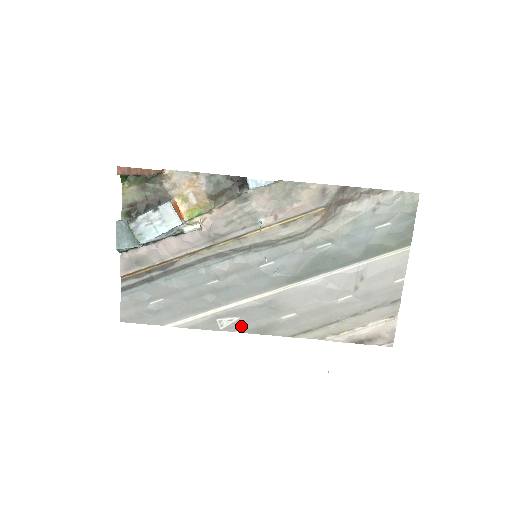
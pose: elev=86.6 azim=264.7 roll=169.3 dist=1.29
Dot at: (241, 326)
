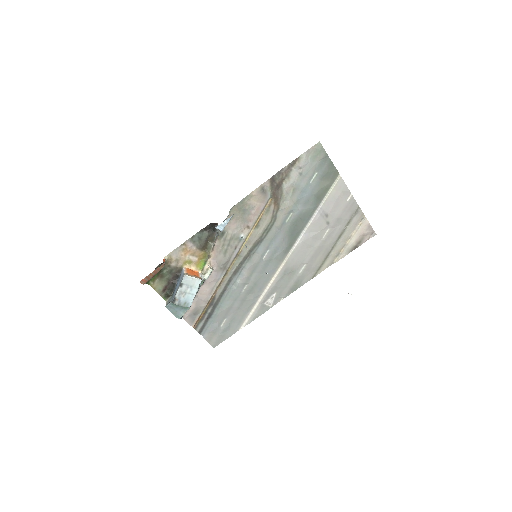
Dot at: (281, 296)
